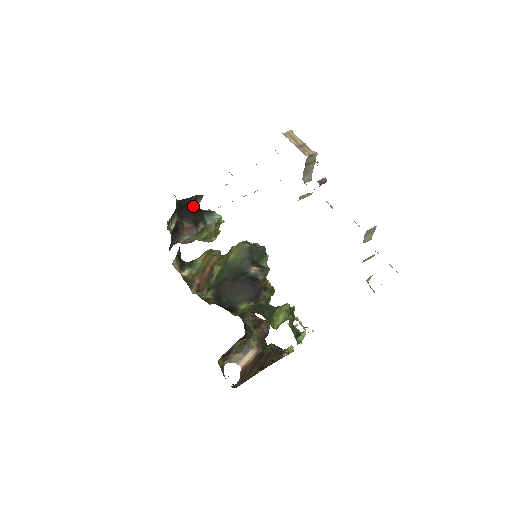
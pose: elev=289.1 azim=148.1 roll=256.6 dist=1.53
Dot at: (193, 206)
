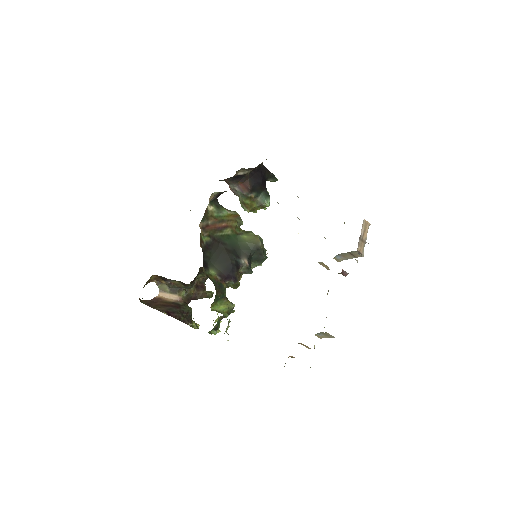
Dot at: (265, 178)
